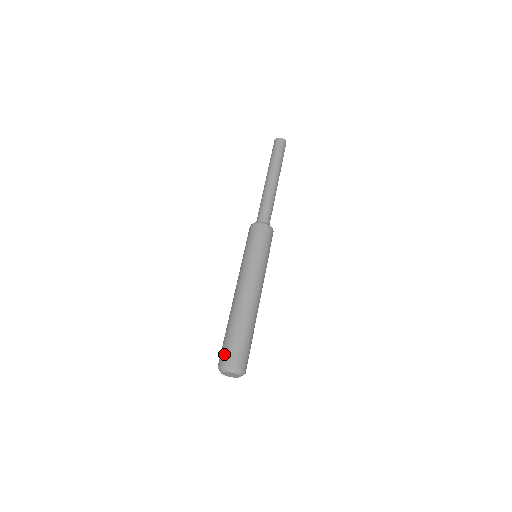
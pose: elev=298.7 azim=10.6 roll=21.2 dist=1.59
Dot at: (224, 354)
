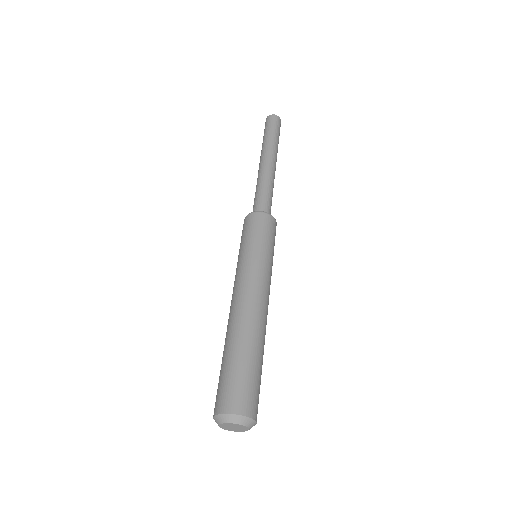
Dot at: (231, 395)
